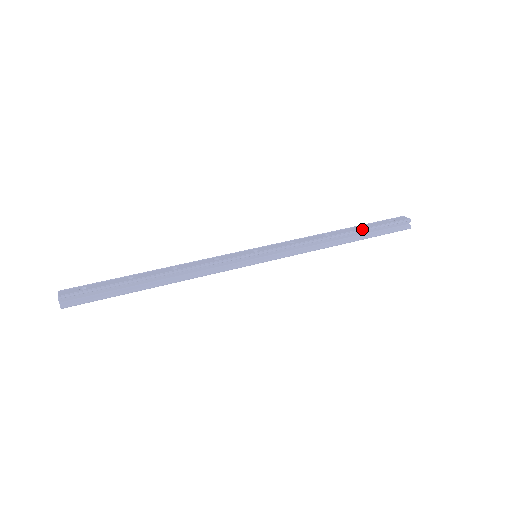
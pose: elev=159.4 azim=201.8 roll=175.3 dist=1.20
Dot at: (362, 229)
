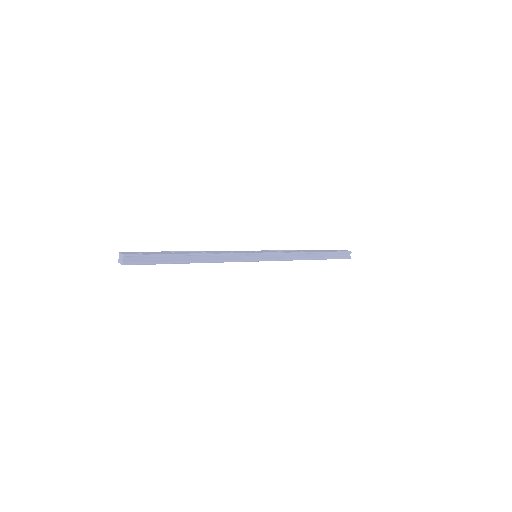
Dot at: (323, 252)
